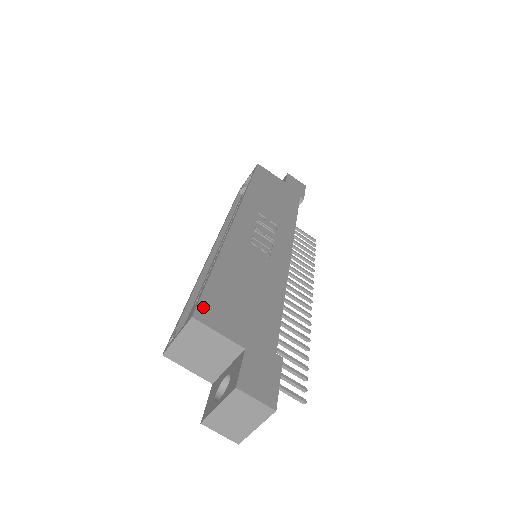
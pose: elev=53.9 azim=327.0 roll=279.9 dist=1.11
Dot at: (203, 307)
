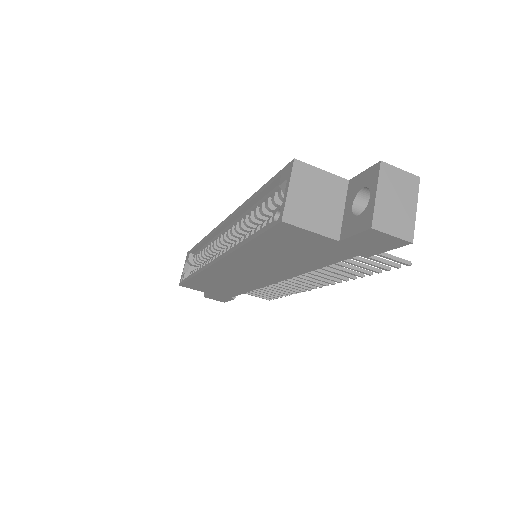
Dot at: occluded
